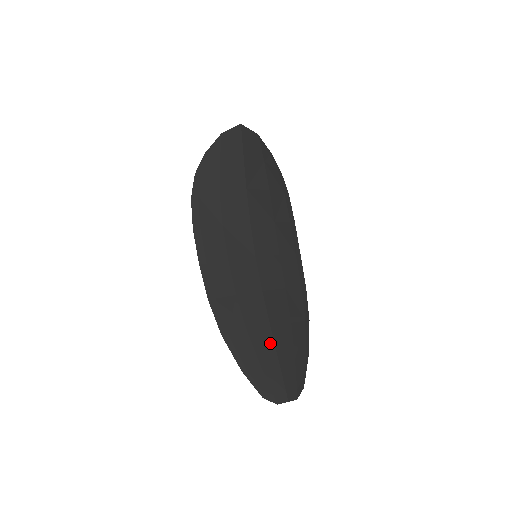
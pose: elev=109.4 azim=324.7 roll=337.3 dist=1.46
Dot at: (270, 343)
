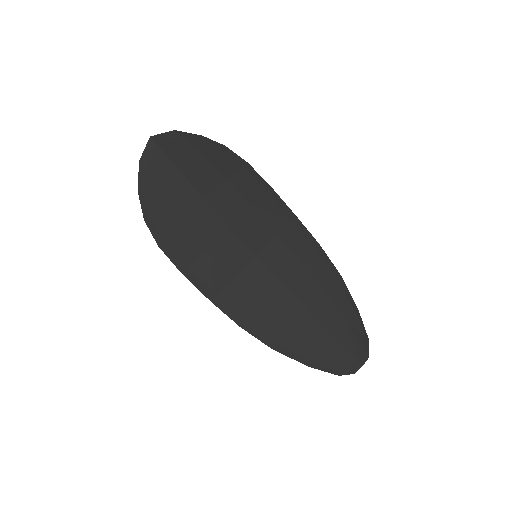
Dot at: (318, 327)
